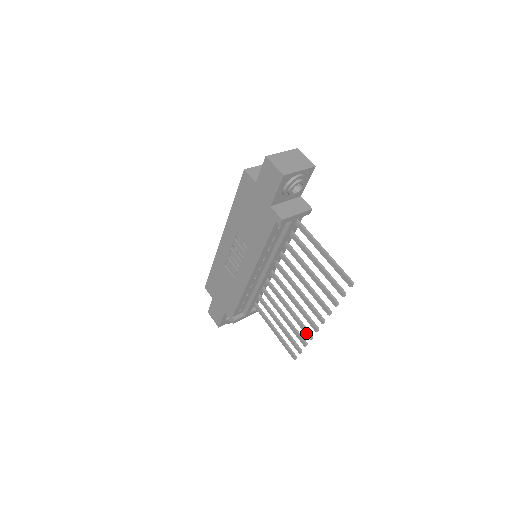
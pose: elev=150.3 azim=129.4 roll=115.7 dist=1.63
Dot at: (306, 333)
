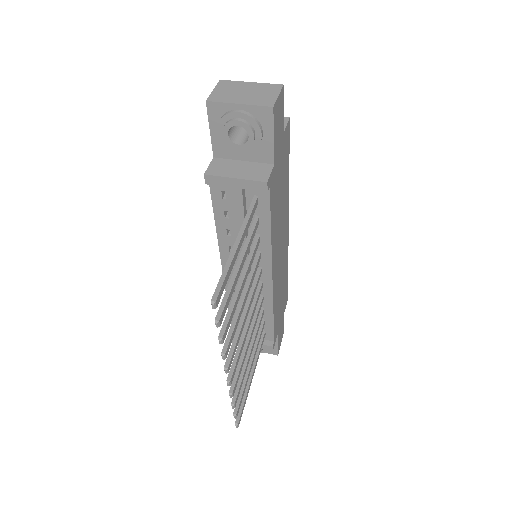
Dot at: (232, 384)
